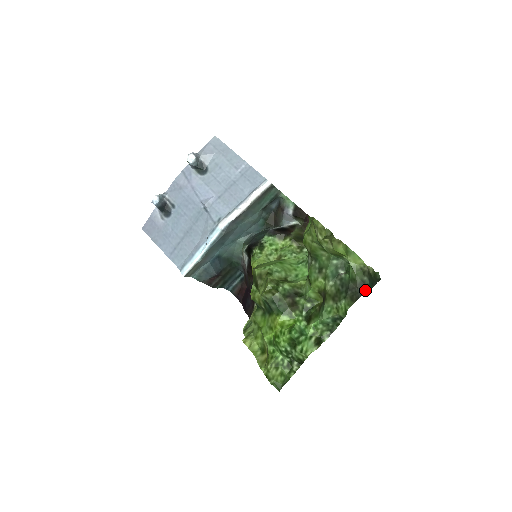
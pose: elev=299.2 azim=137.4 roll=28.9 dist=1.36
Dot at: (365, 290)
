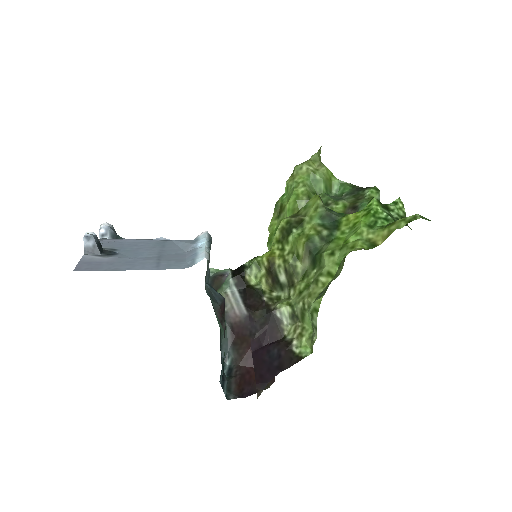
Dot at: occluded
